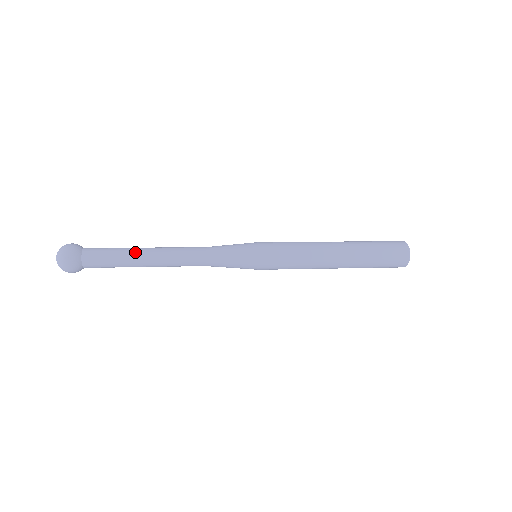
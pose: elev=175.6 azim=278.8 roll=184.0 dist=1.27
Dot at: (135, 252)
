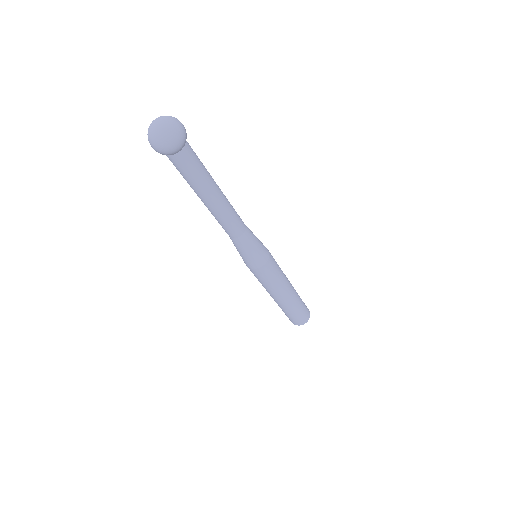
Dot at: occluded
